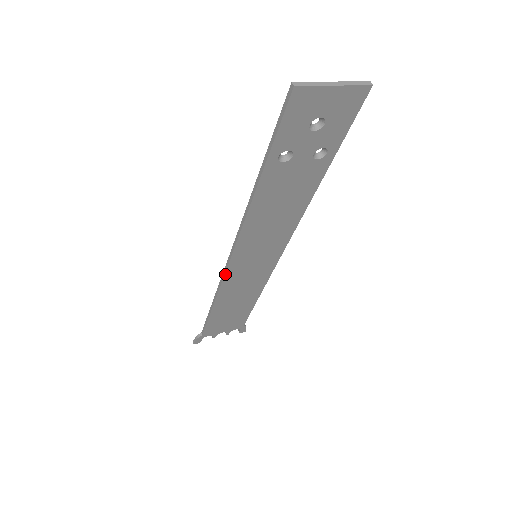
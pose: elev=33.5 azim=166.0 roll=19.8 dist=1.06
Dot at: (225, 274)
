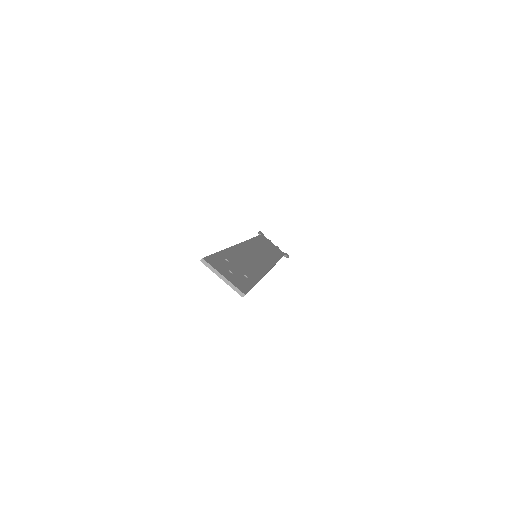
Dot at: occluded
